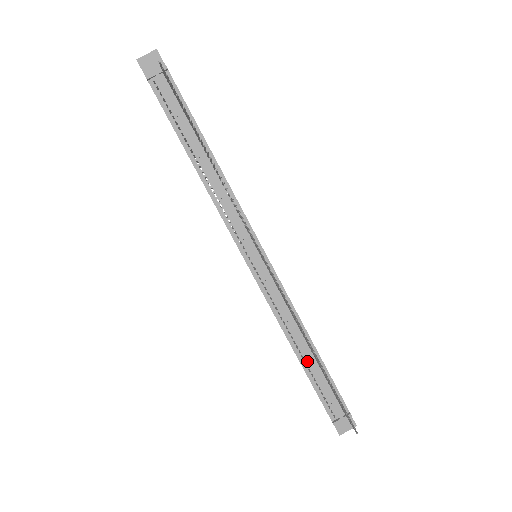
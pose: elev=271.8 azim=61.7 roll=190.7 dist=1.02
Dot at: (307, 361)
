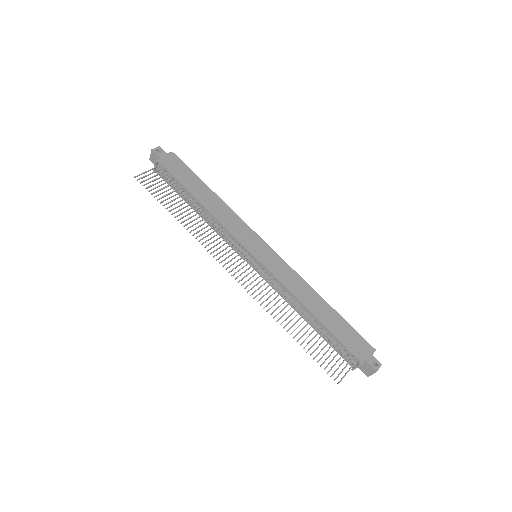
Dot at: (314, 325)
